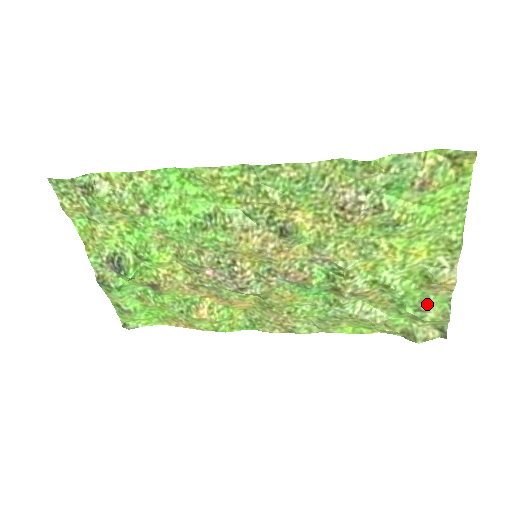
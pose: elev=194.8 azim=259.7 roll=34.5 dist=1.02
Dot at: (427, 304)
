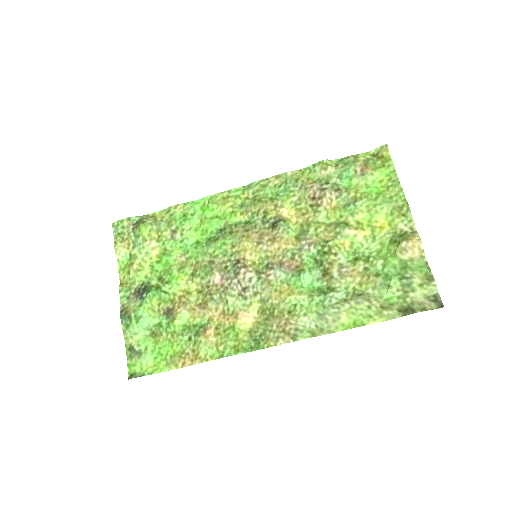
Dot at: (408, 271)
